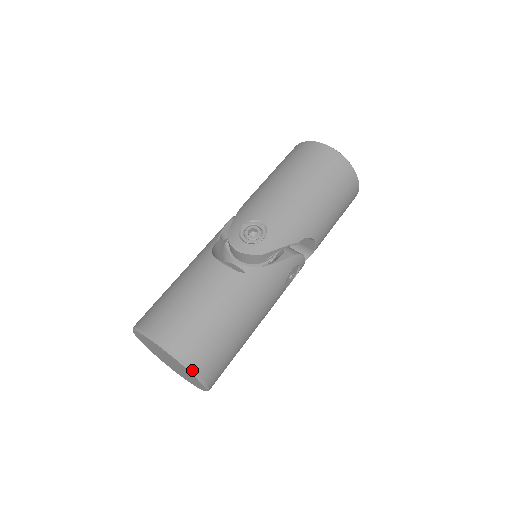
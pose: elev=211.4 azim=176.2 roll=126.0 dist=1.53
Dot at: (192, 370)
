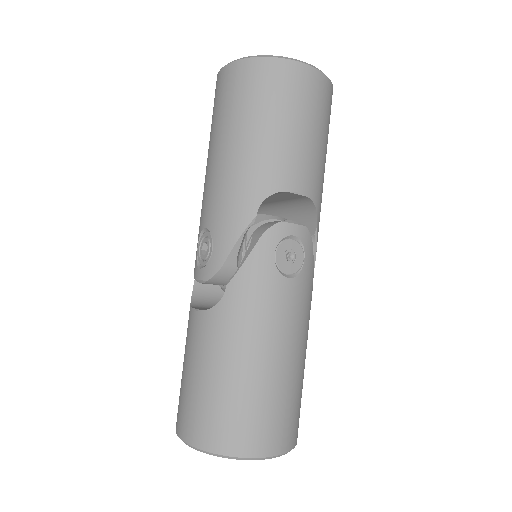
Dot at: (222, 455)
